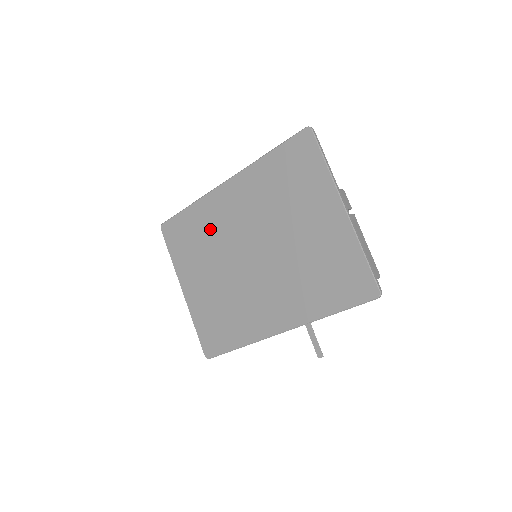
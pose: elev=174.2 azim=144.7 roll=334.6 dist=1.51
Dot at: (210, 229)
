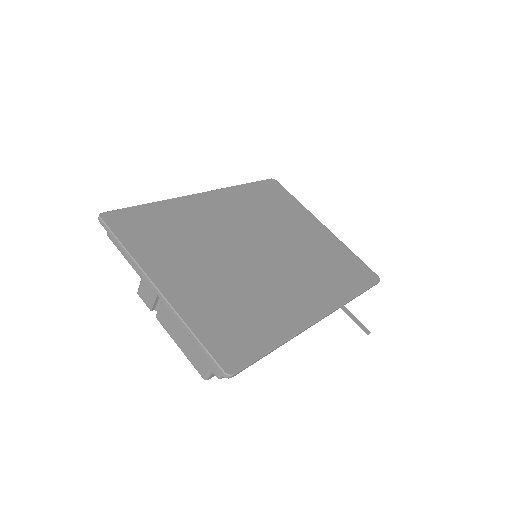
Dot at: (193, 225)
